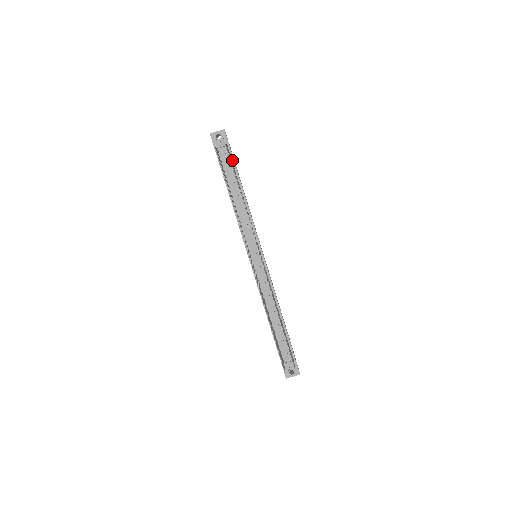
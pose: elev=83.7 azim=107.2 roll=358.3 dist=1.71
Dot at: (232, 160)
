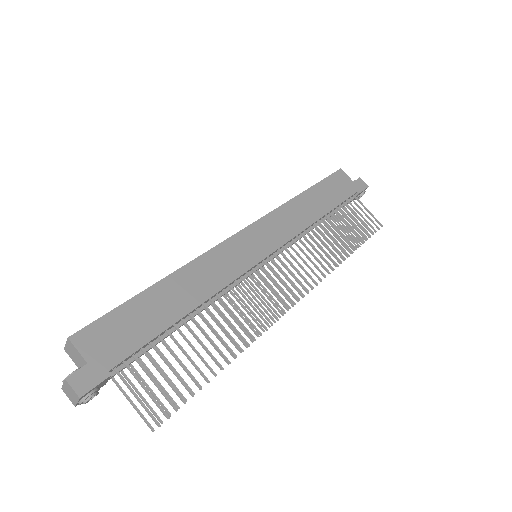
Dot at: (135, 353)
